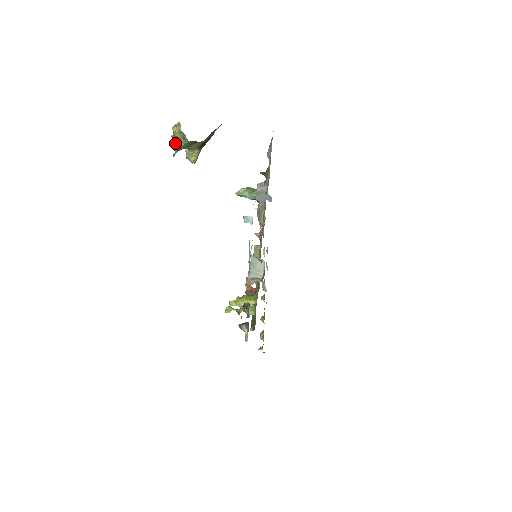
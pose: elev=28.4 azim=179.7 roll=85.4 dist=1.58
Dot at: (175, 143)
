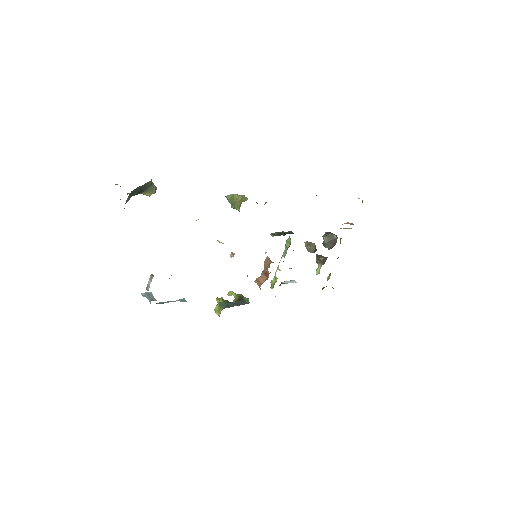
Dot at: occluded
